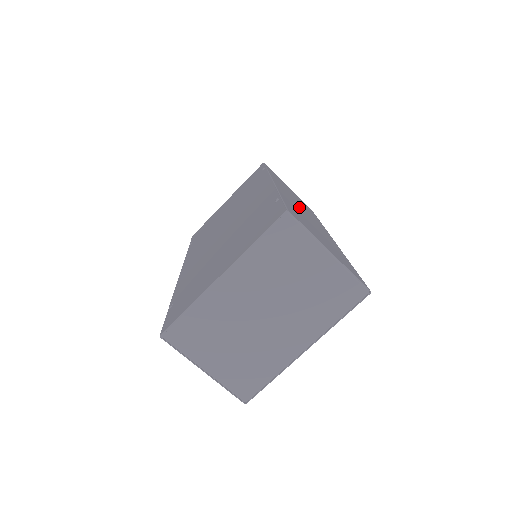
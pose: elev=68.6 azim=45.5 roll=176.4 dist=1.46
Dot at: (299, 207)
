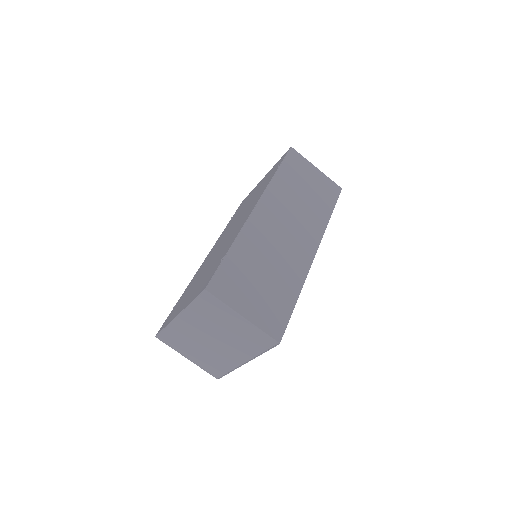
Dot at: (275, 233)
